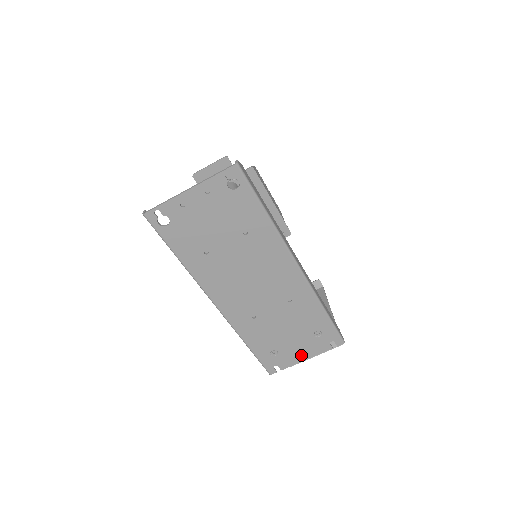
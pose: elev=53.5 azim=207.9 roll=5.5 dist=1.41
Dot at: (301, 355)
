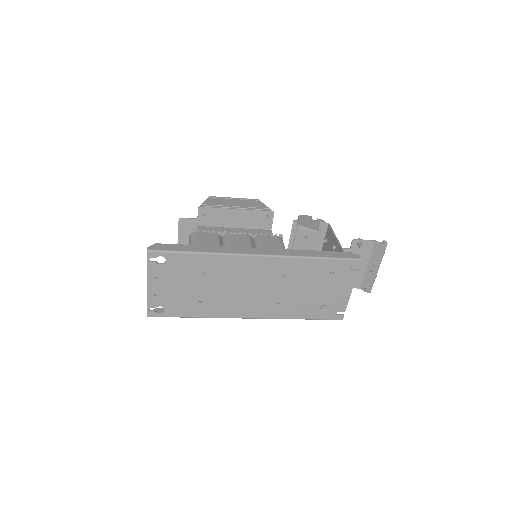
Dot at: (343, 293)
